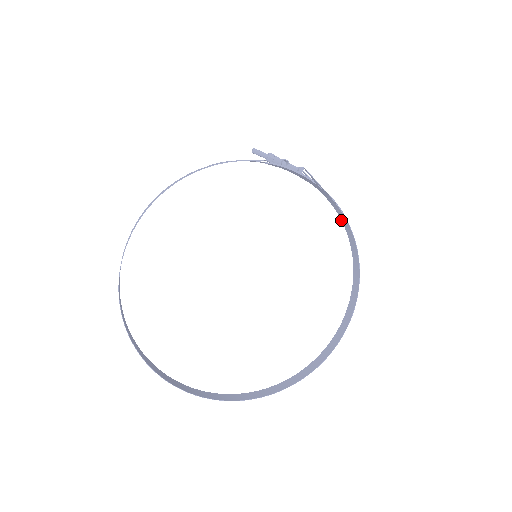
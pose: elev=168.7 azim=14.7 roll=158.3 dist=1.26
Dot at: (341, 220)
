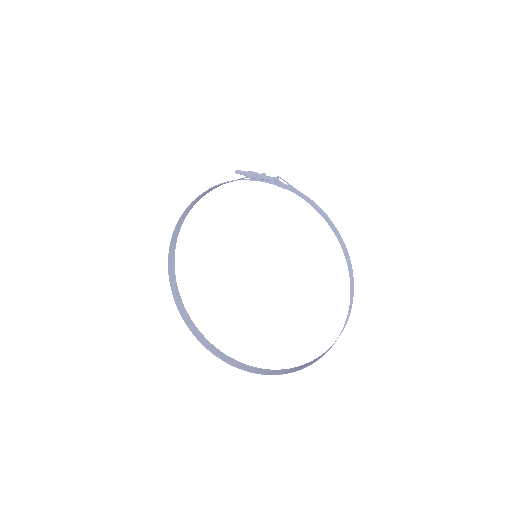
Dot at: (328, 217)
